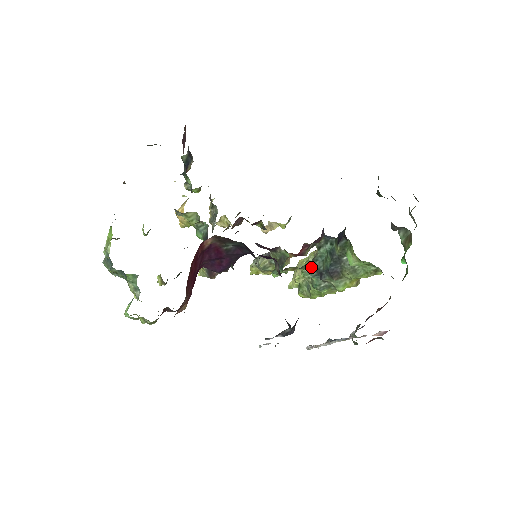
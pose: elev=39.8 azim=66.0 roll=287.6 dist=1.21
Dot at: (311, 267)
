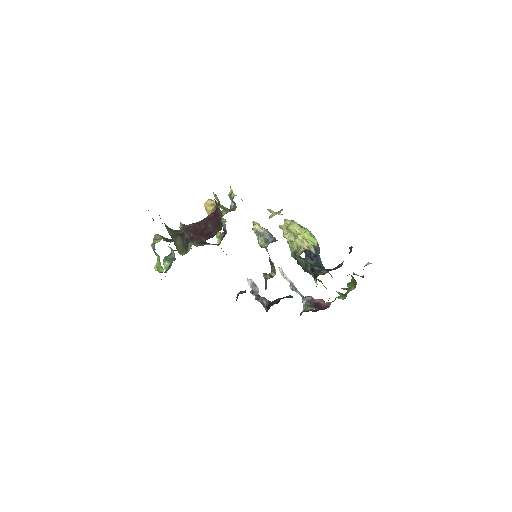
Dot at: (293, 252)
